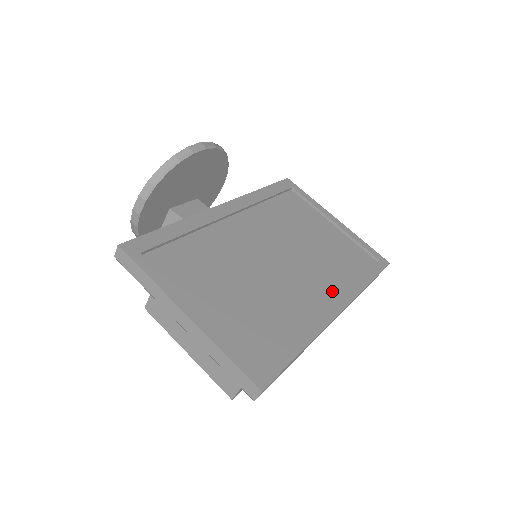
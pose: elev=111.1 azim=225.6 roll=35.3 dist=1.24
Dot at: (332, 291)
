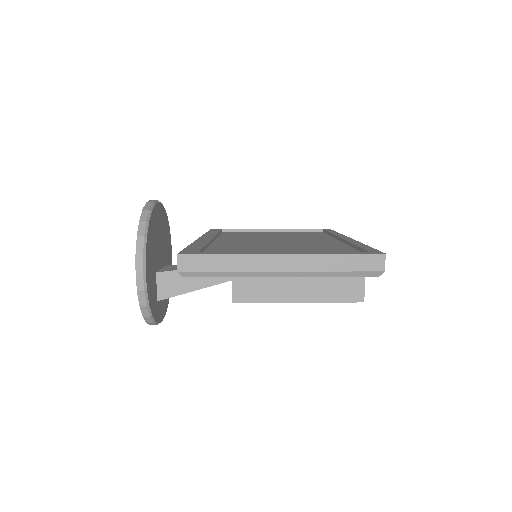
Dot at: (328, 239)
